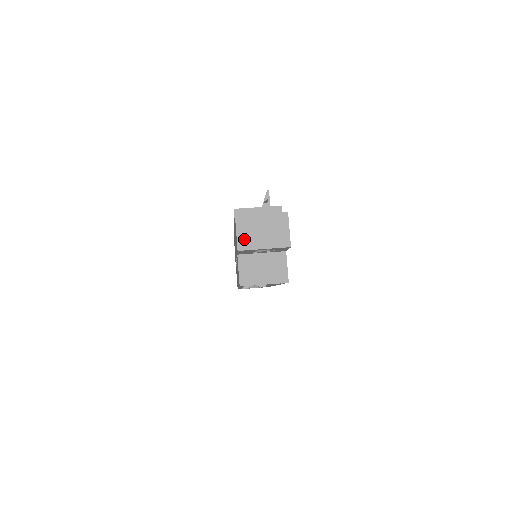
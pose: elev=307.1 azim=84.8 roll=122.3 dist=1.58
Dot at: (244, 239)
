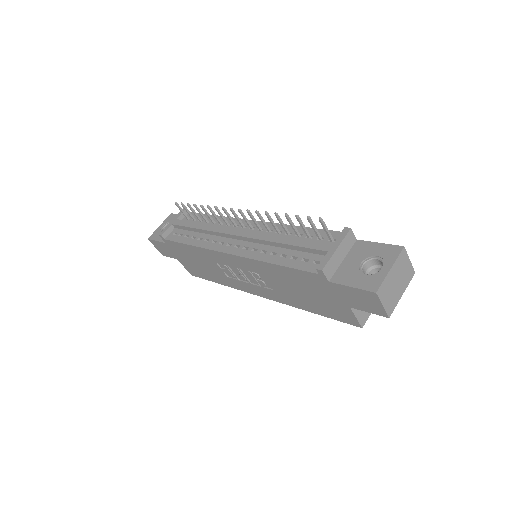
Dot at: (389, 304)
